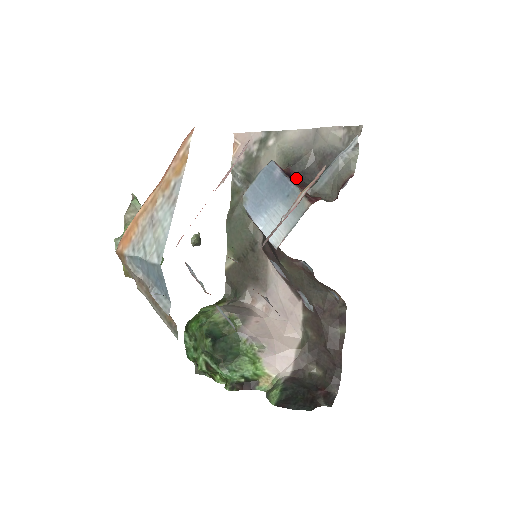
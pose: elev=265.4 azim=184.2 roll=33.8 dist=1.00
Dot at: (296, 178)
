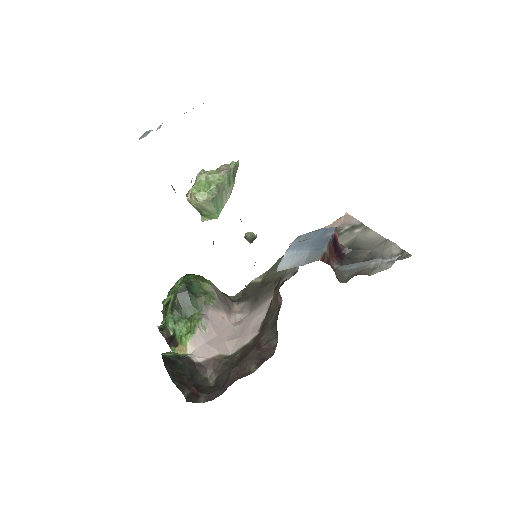
Dot at: (342, 256)
